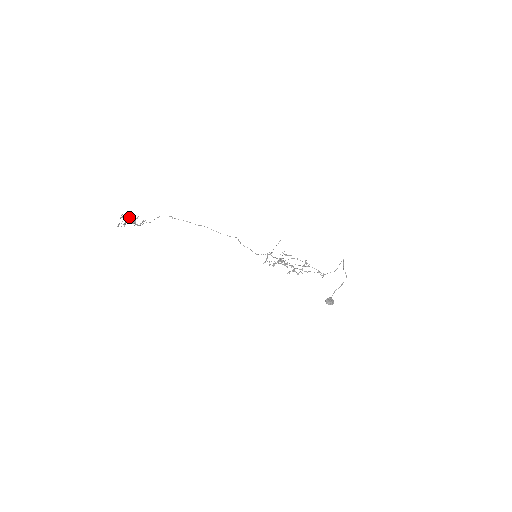
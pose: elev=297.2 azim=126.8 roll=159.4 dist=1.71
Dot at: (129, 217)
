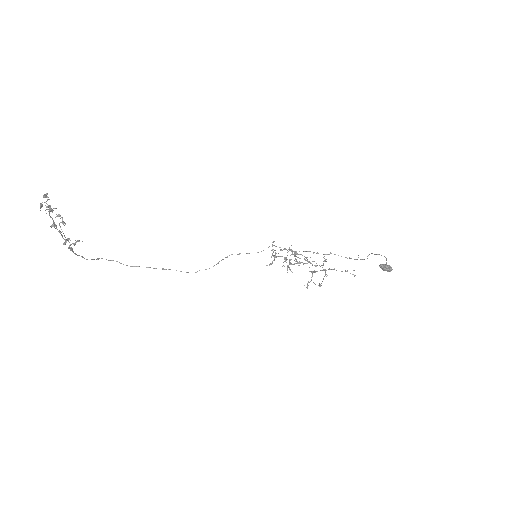
Dot at: occluded
